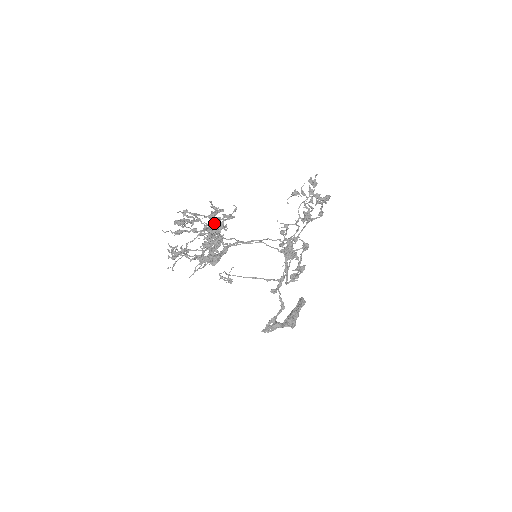
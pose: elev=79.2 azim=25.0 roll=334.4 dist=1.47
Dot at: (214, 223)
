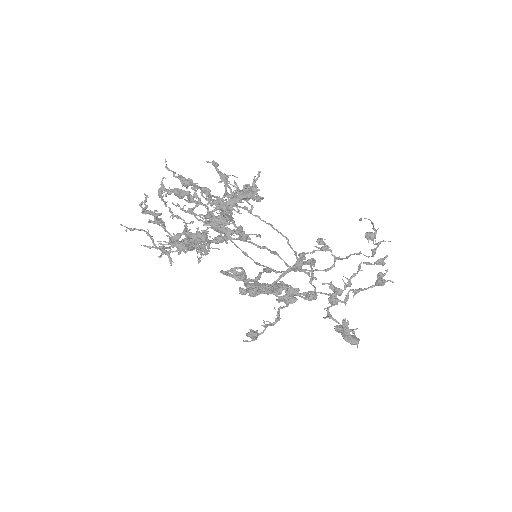
Dot at: occluded
